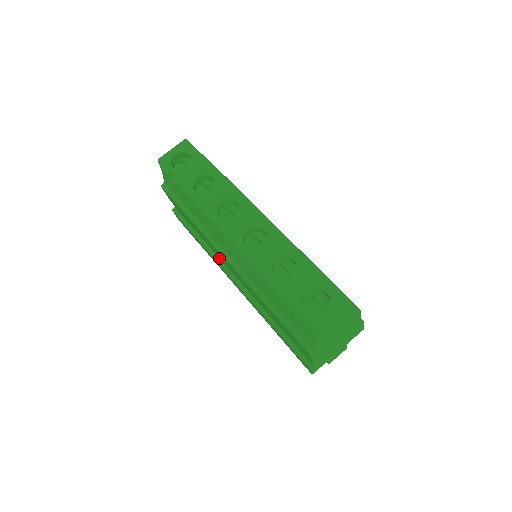
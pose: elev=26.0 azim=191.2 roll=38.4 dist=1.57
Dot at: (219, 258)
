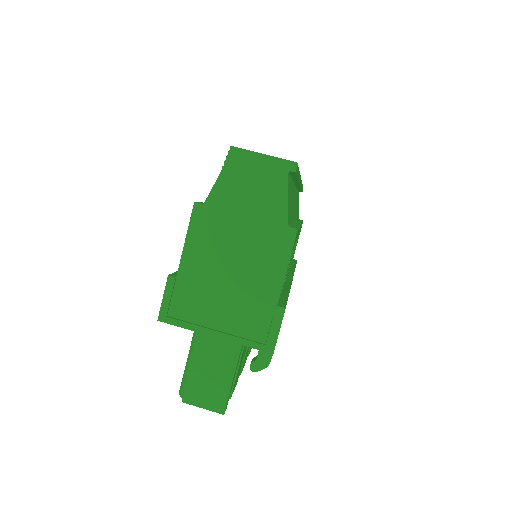
Dot at: occluded
